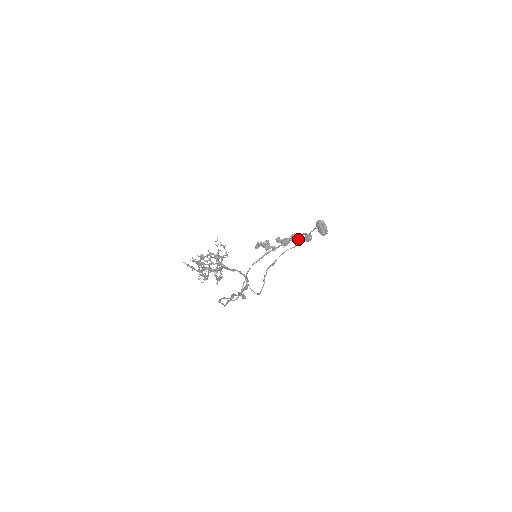
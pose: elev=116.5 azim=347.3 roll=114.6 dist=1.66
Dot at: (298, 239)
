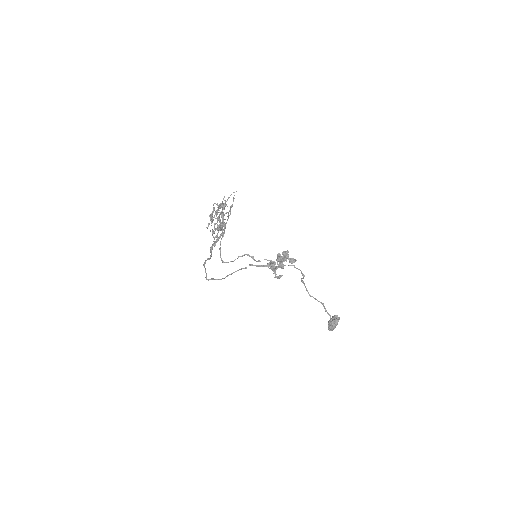
Dot at: (285, 252)
